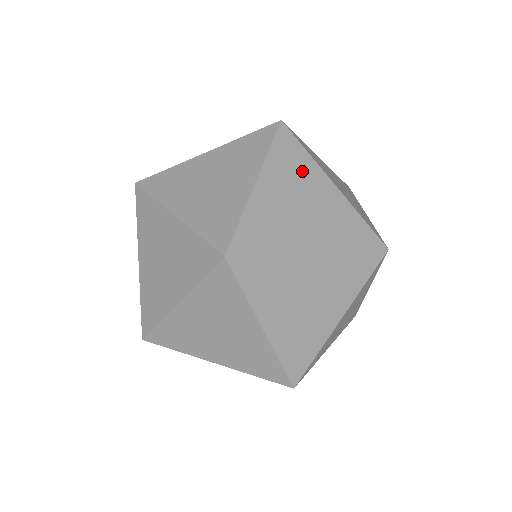
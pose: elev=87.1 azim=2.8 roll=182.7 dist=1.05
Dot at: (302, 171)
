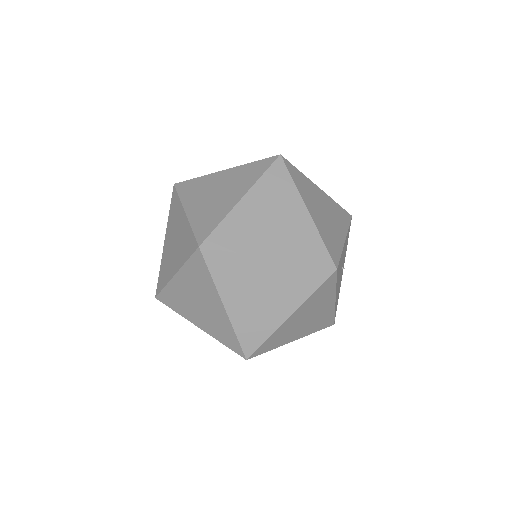
Dot at: (309, 188)
